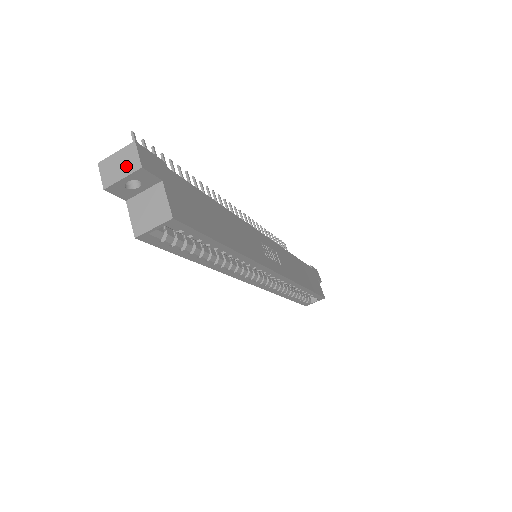
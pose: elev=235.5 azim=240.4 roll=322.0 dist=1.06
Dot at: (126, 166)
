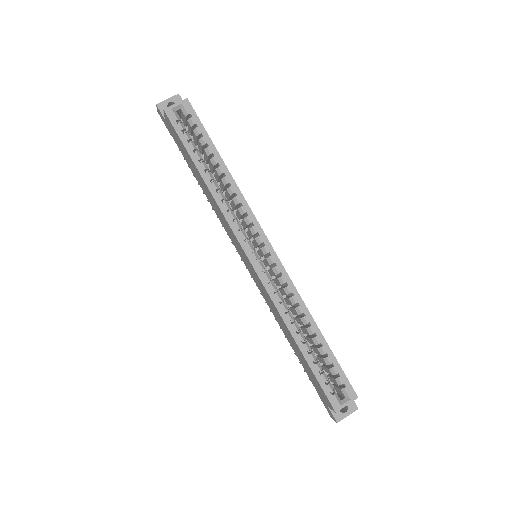
Dot at: (171, 100)
